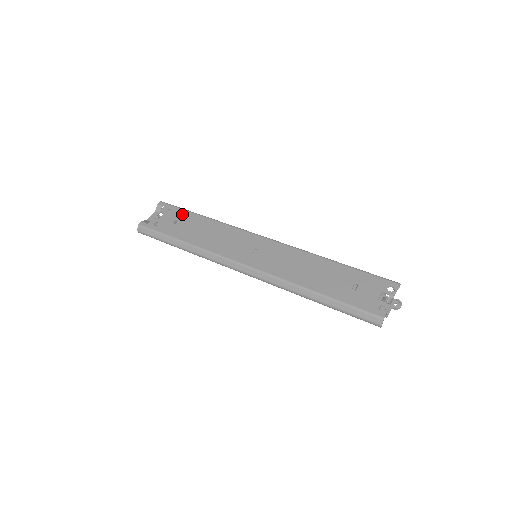
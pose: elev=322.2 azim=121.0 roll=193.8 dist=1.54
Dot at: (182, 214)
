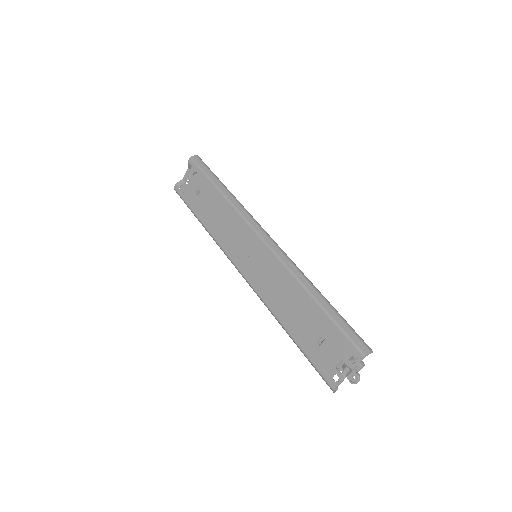
Dot at: (203, 182)
